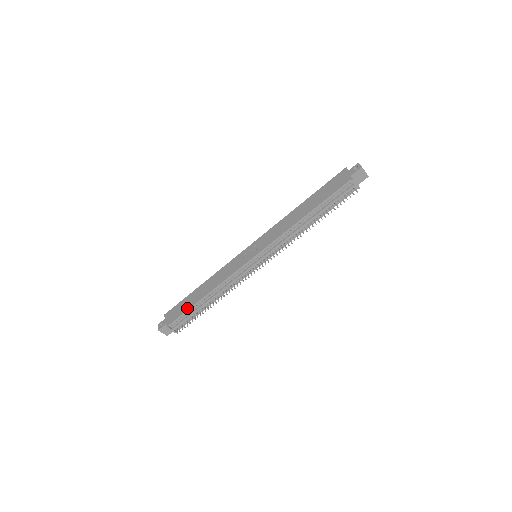
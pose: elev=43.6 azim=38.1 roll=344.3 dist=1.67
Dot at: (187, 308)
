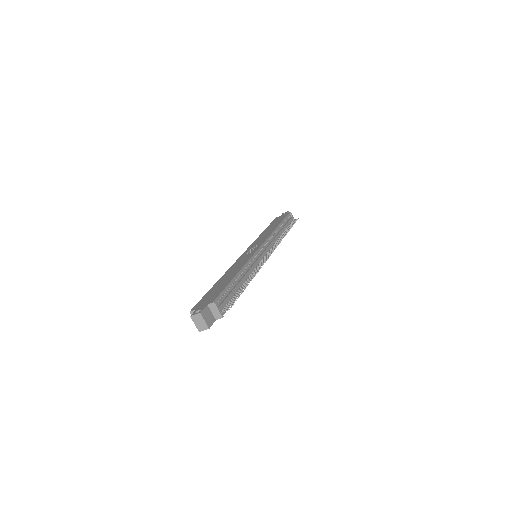
Dot at: (224, 286)
